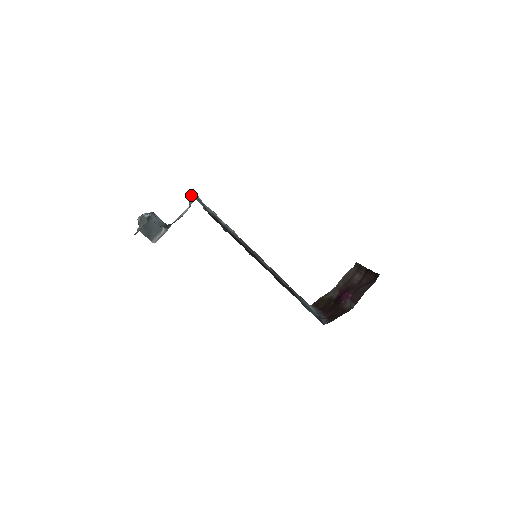
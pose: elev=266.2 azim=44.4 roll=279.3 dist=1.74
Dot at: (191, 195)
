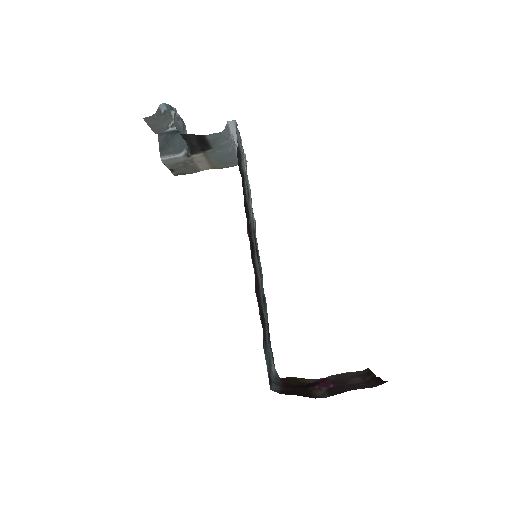
Dot at: occluded
